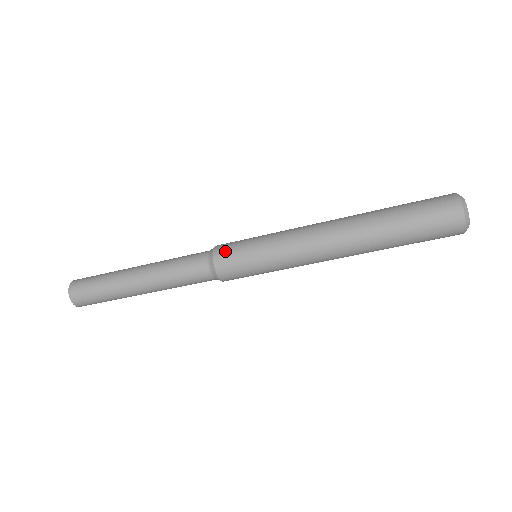
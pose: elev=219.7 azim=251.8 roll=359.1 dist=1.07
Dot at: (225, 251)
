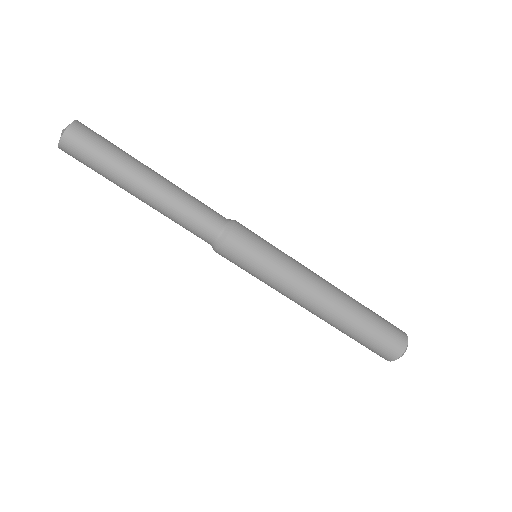
Dot at: (246, 230)
